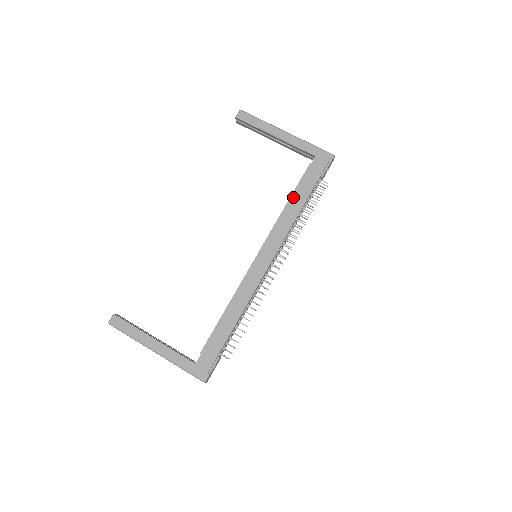
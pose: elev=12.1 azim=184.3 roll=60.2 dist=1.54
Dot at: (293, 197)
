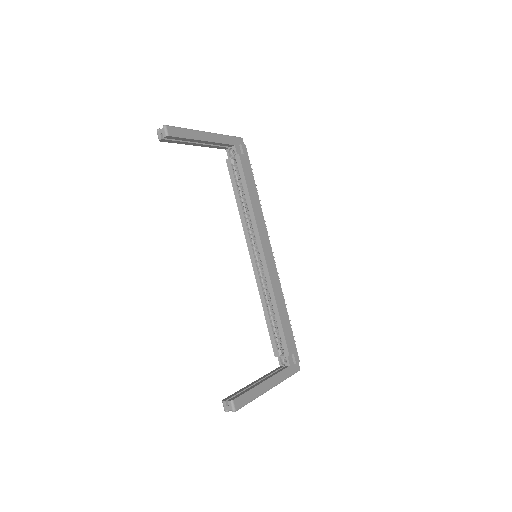
Dot at: (250, 190)
